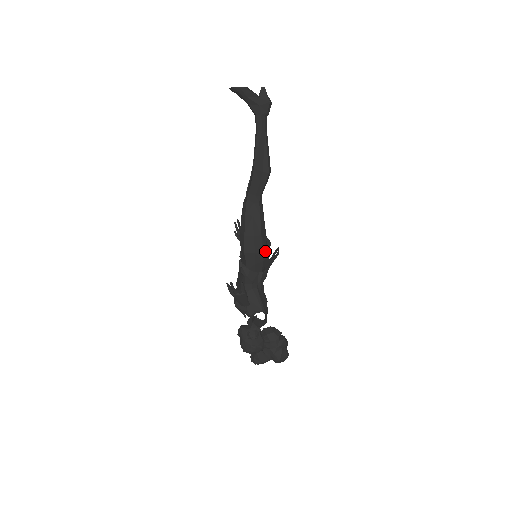
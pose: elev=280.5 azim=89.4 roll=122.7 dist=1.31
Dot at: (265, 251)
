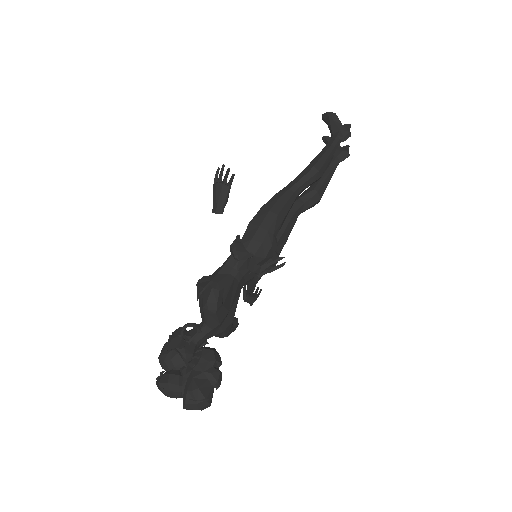
Dot at: (271, 235)
